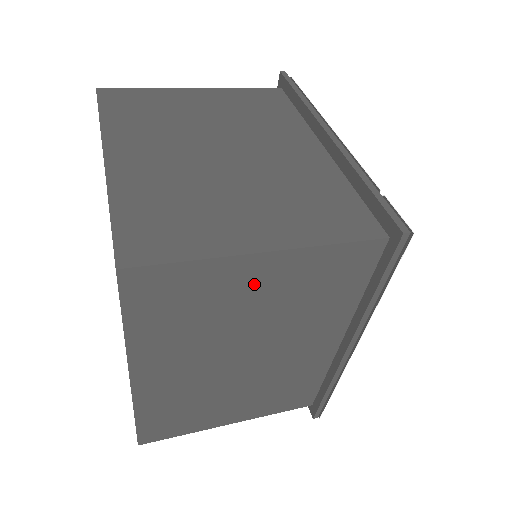
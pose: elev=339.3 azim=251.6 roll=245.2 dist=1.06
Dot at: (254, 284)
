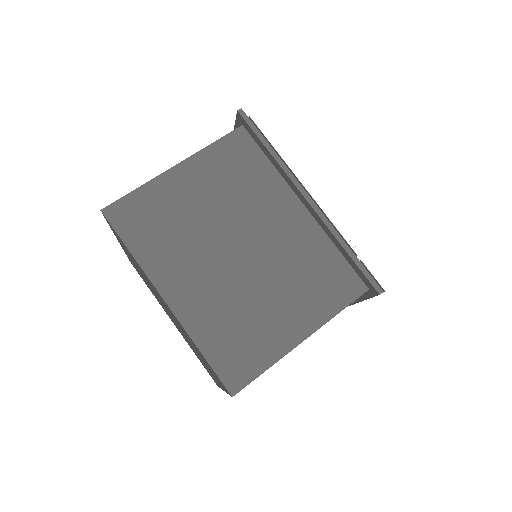
Dot at: occluded
